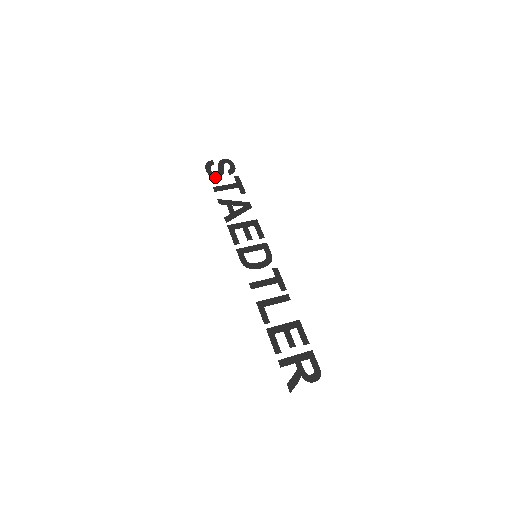
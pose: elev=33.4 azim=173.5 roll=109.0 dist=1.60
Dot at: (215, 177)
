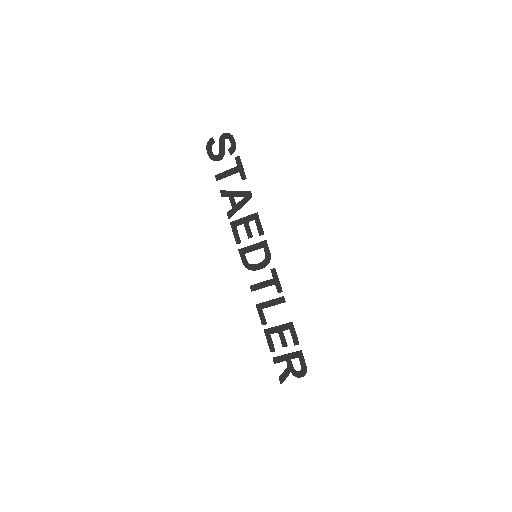
Dot at: occluded
